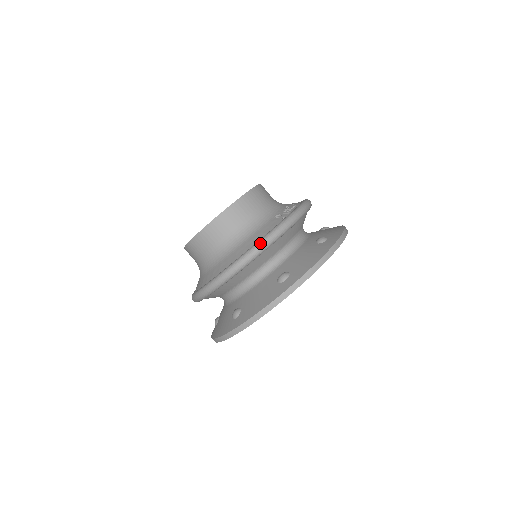
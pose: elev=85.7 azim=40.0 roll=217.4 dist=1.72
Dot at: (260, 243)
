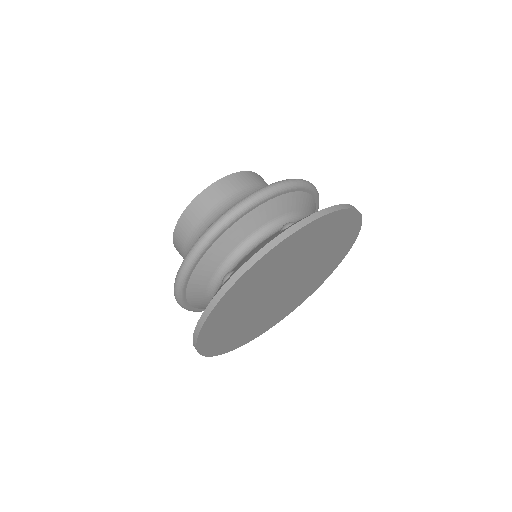
Dot at: (308, 181)
